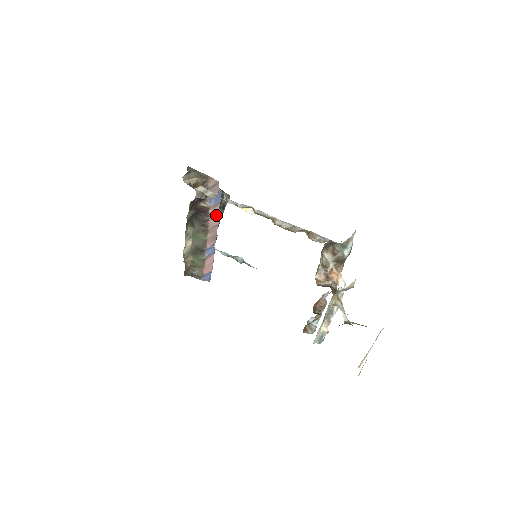
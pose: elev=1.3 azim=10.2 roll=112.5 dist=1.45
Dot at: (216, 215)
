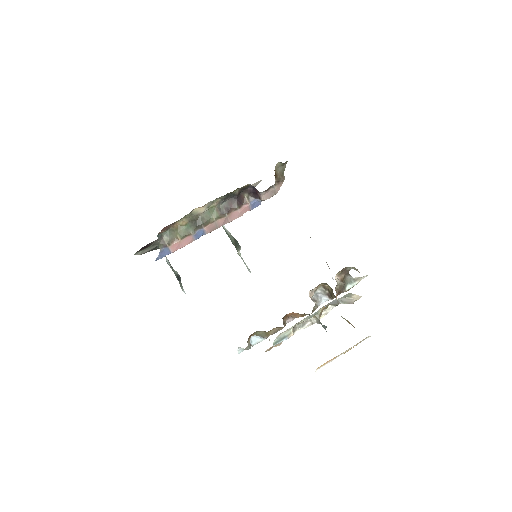
Dot at: (239, 214)
